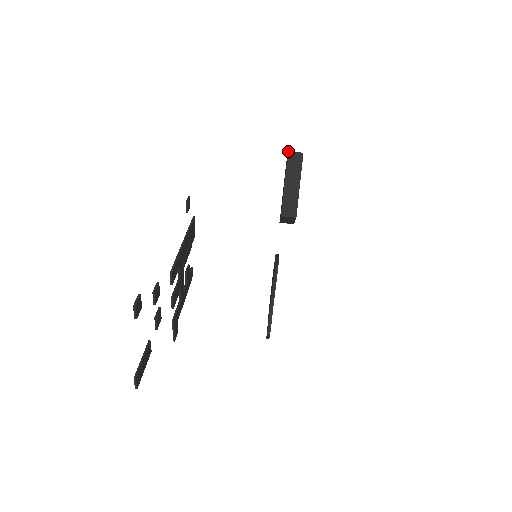
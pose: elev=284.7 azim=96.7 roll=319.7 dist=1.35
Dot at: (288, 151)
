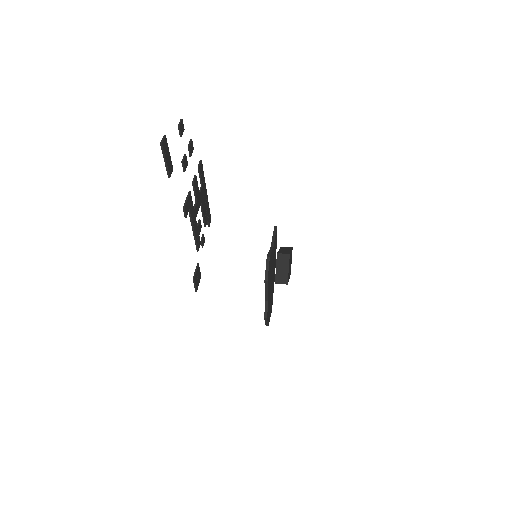
Dot at: occluded
